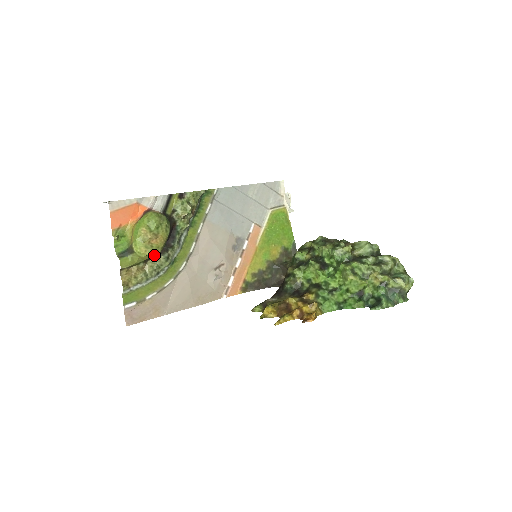
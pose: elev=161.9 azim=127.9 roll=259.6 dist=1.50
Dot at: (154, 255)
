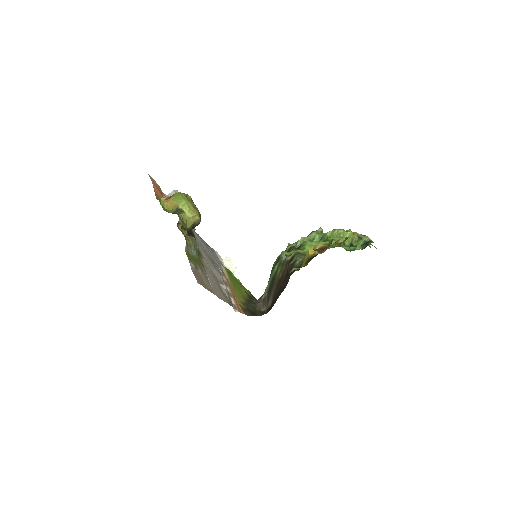
Dot at: (199, 218)
